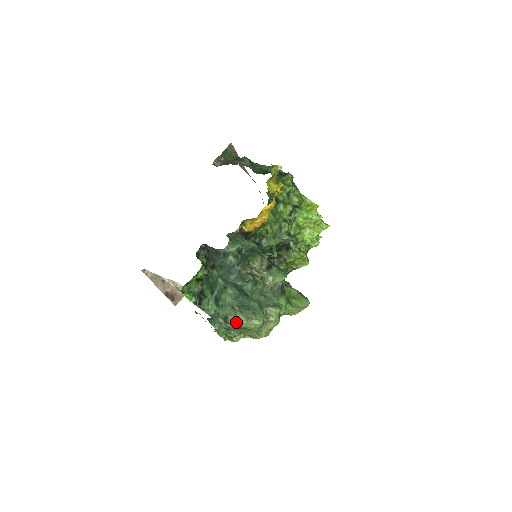
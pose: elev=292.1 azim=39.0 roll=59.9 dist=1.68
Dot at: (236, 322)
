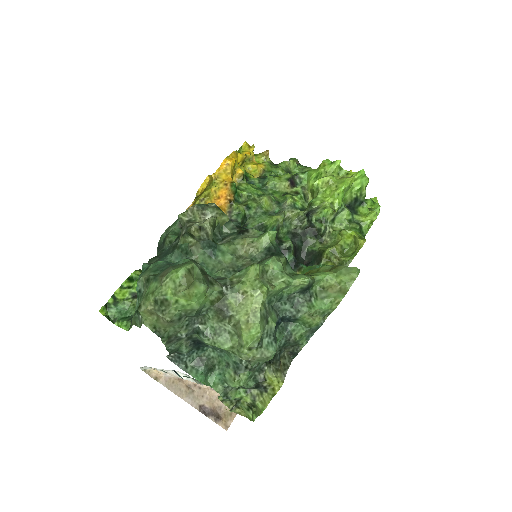
Dot at: (148, 296)
